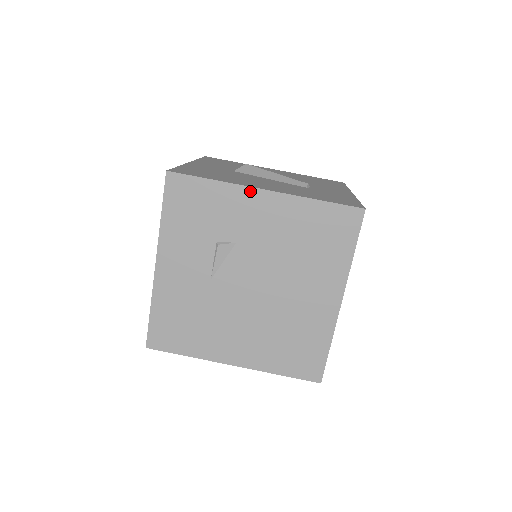
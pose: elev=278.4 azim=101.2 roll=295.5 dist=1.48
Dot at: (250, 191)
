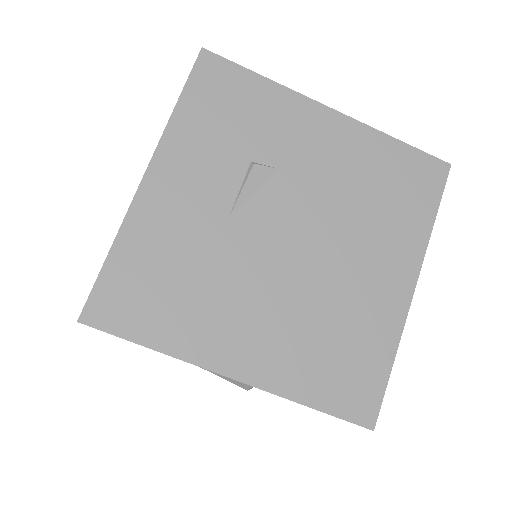
Dot at: (312, 105)
